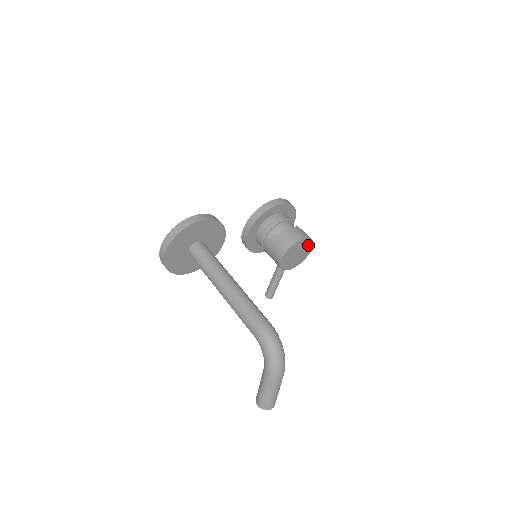
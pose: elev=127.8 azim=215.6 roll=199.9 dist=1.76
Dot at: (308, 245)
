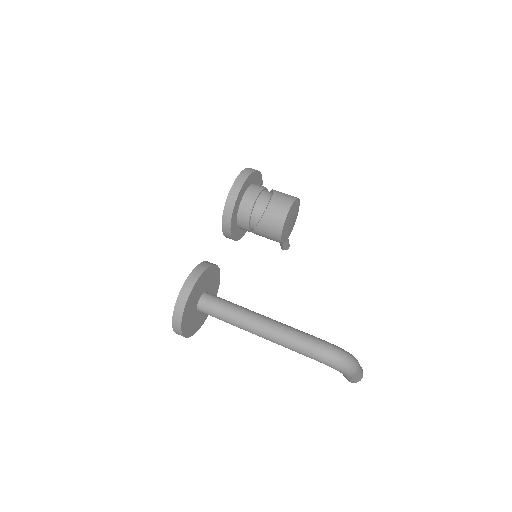
Dot at: (295, 205)
